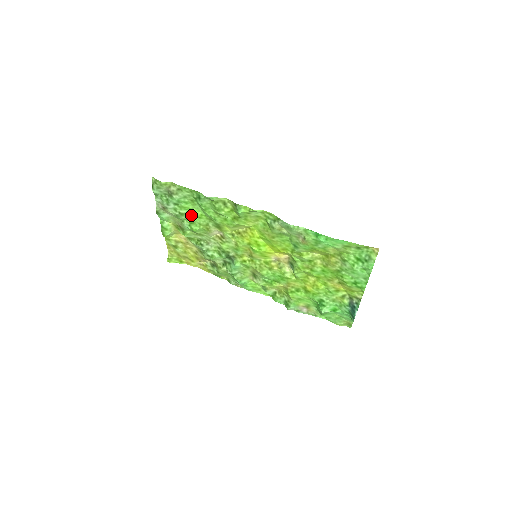
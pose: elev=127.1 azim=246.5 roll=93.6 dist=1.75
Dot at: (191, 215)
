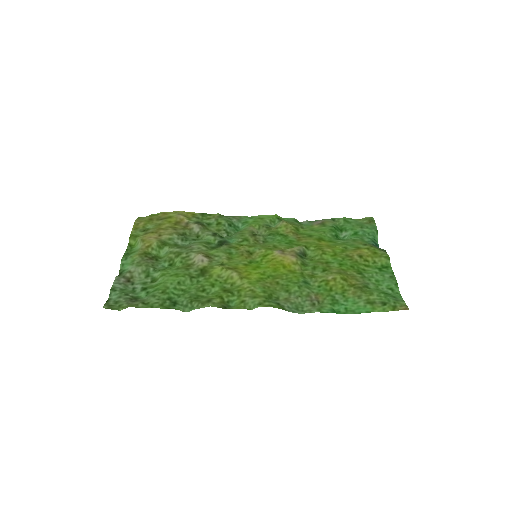
Dot at: (164, 275)
